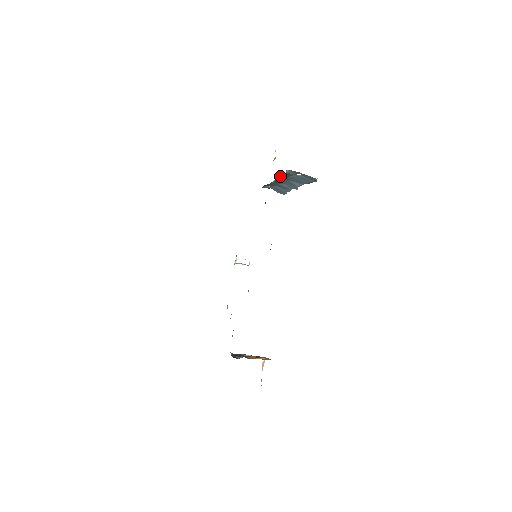
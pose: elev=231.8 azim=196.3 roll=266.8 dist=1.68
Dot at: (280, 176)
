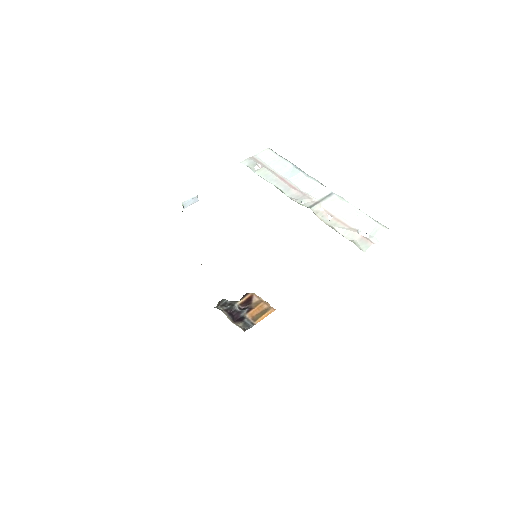
Dot at: occluded
